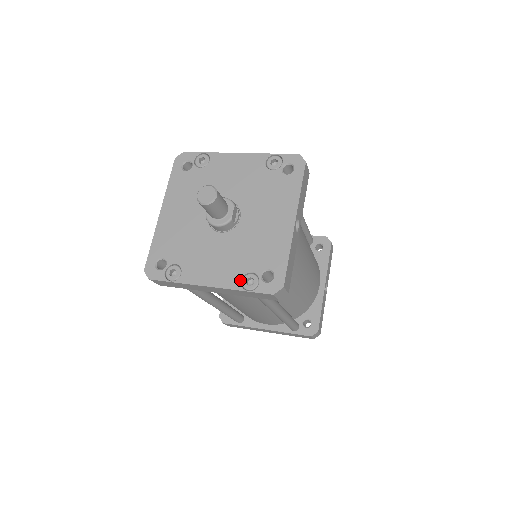
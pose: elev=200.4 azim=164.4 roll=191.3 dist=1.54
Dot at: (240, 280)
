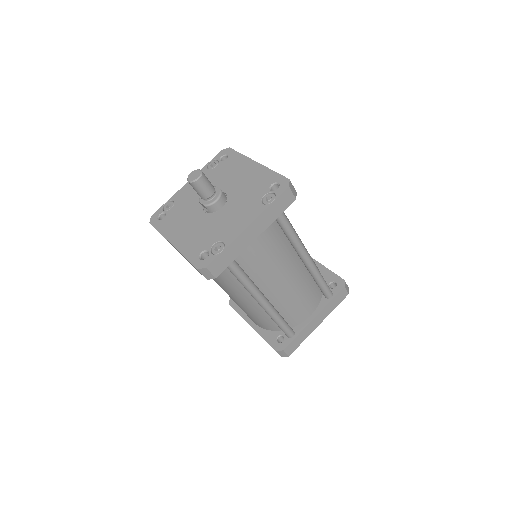
Dot at: (262, 204)
